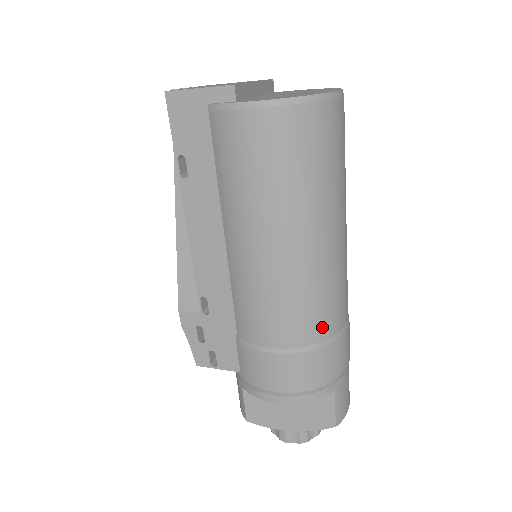
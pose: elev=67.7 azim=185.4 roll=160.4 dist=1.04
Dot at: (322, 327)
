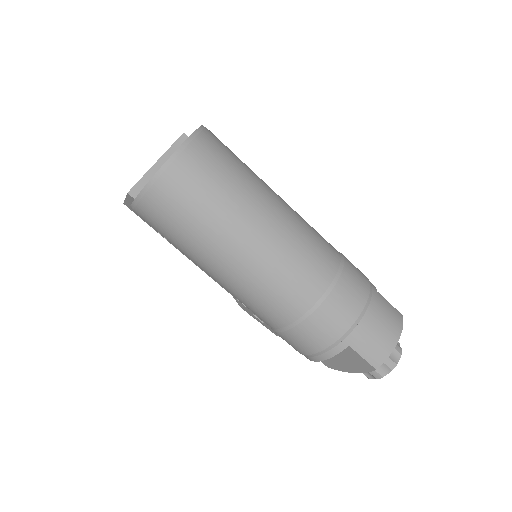
Dot at: (291, 308)
